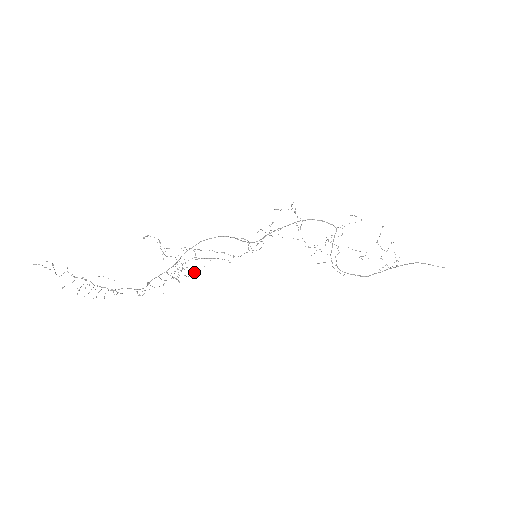
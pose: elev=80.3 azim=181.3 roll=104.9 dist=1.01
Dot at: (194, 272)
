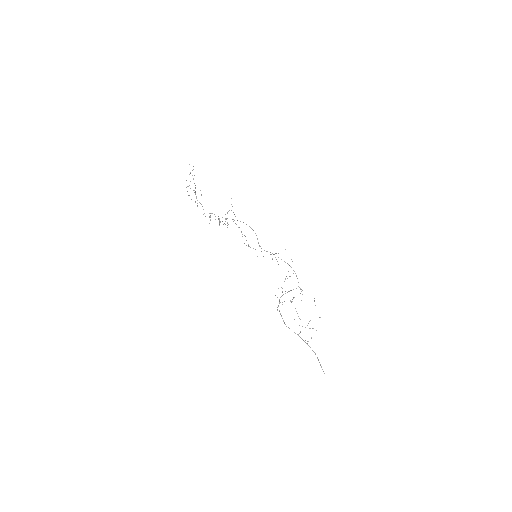
Dot at: occluded
